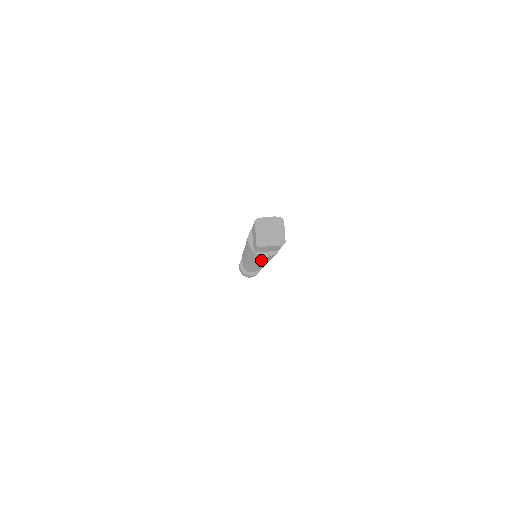
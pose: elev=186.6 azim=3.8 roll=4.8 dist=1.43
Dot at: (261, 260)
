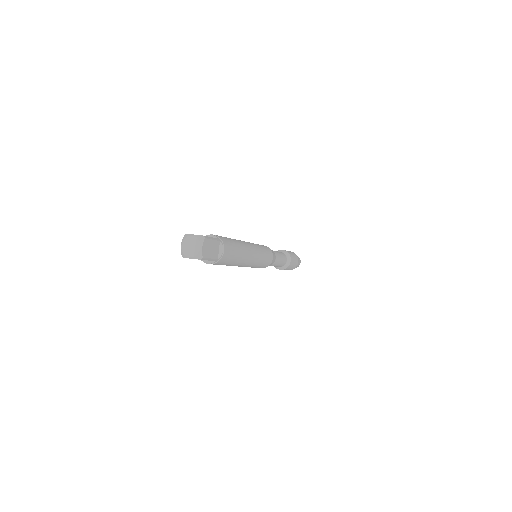
Dot at: occluded
